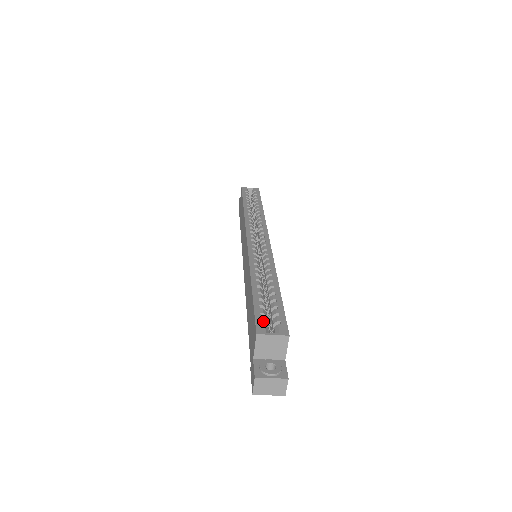
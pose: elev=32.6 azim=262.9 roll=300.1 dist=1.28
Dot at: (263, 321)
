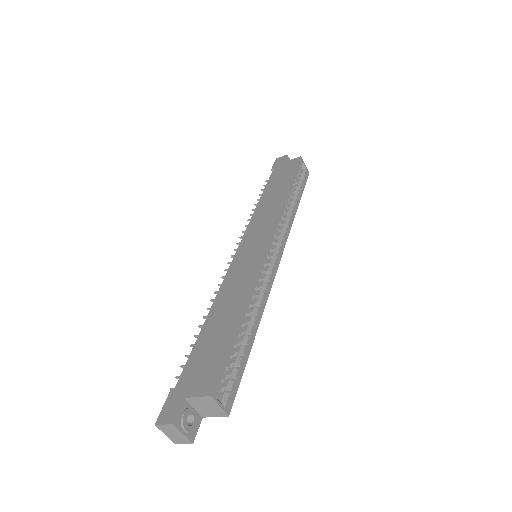
Dot at: (223, 379)
